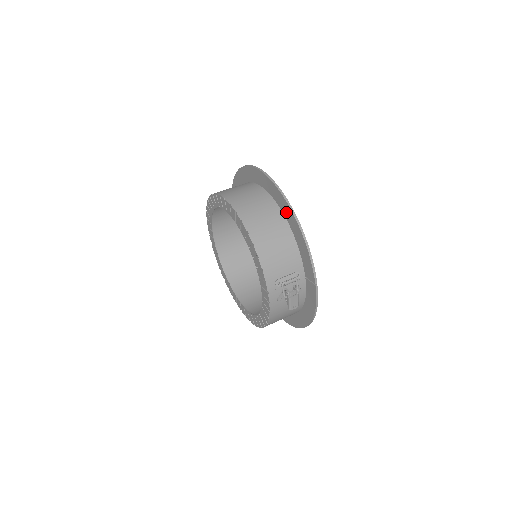
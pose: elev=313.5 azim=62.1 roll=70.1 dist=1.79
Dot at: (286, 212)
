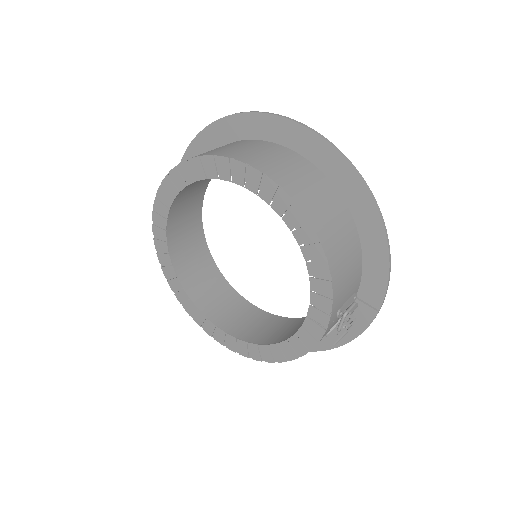
Dot at: (359, 206)
